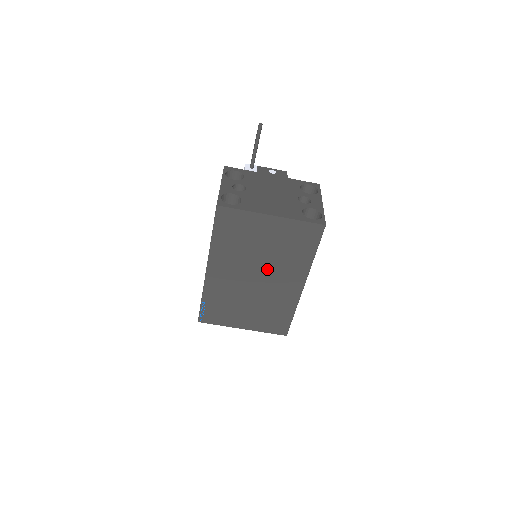
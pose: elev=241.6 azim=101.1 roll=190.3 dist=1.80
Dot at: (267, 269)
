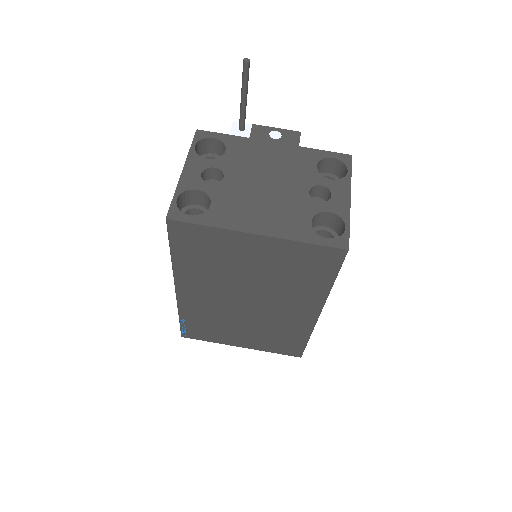
Dot at: (262, 294)
